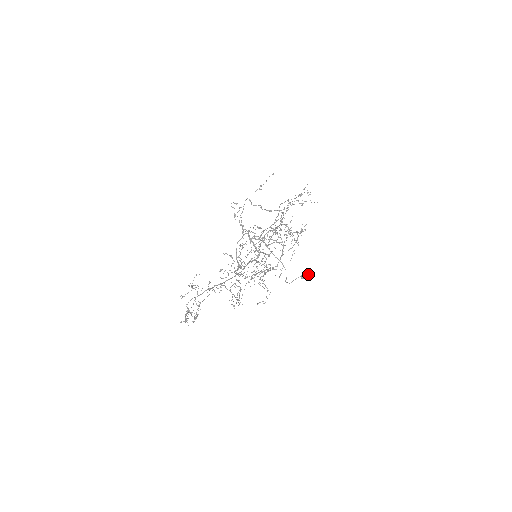
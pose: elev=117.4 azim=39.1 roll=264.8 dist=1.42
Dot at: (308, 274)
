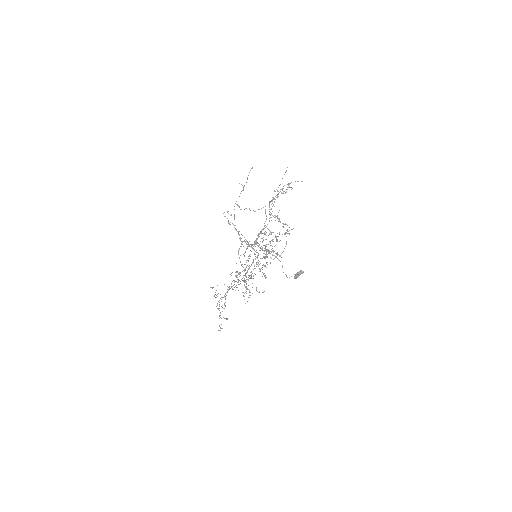
Dot at: (299, 275)
